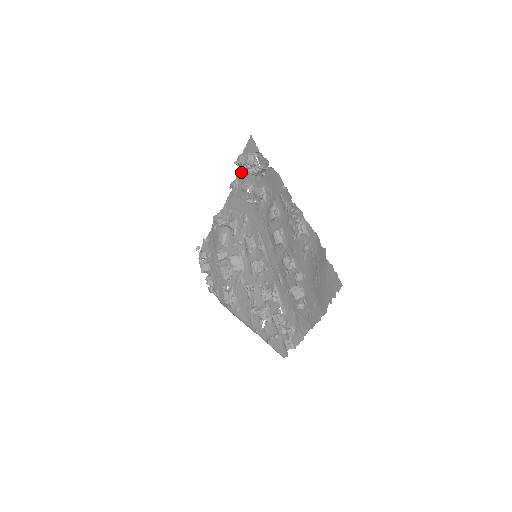
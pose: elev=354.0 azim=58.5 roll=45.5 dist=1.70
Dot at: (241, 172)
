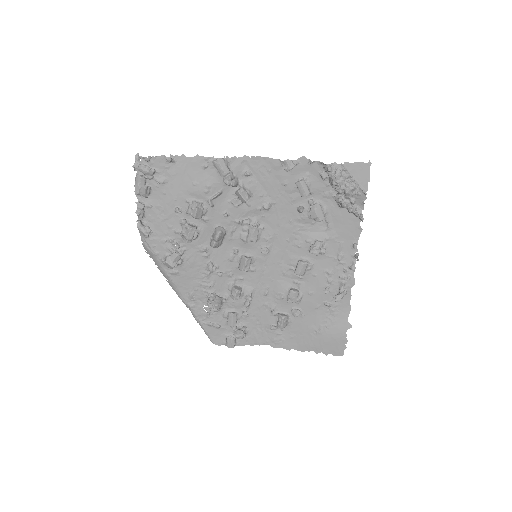
Dot at: (313, 165)
